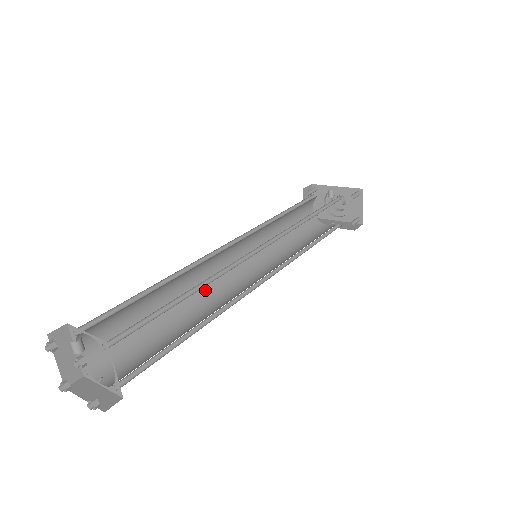
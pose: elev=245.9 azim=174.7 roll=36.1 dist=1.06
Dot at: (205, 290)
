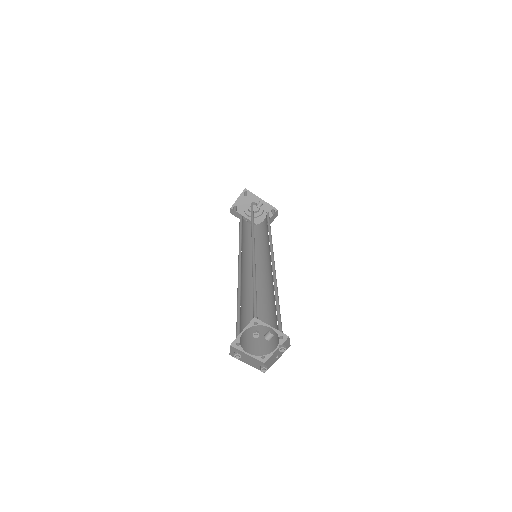
Dot at: (241, 279)
